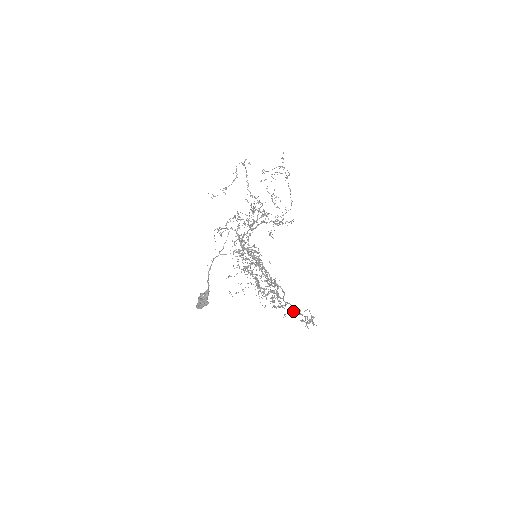
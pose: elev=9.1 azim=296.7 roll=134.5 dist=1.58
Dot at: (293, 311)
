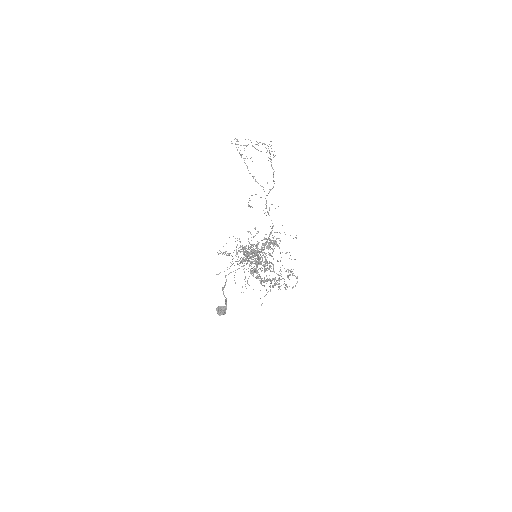
Dot at: (287, 287)
